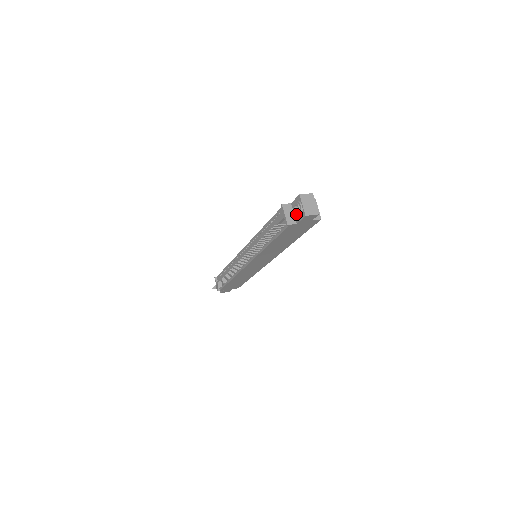
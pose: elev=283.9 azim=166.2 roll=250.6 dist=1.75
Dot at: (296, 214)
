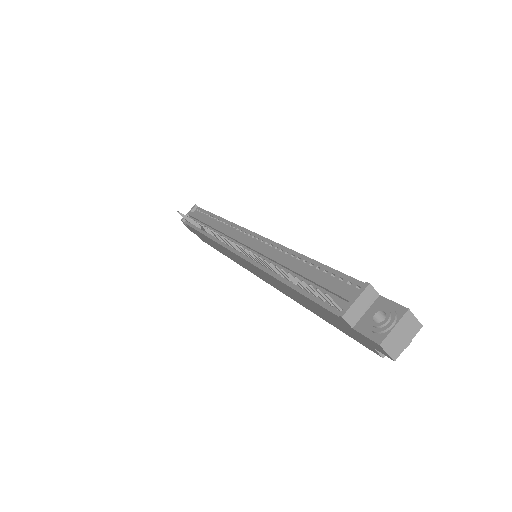
Dot at: (369, 320)
